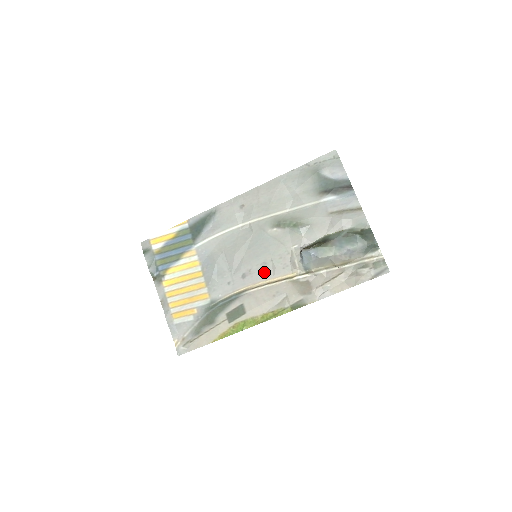
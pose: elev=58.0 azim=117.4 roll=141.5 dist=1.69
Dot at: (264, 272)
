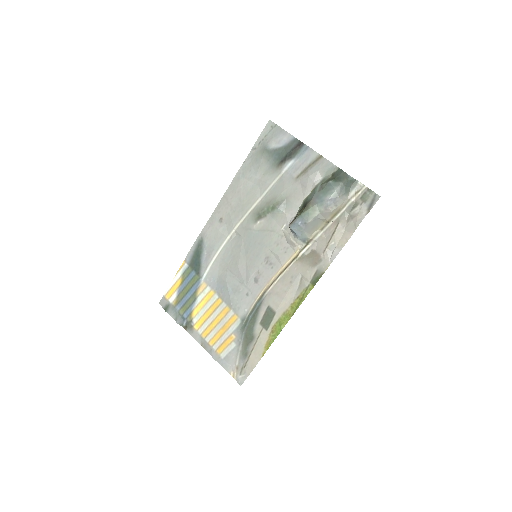
Dot at: (271, 266)
